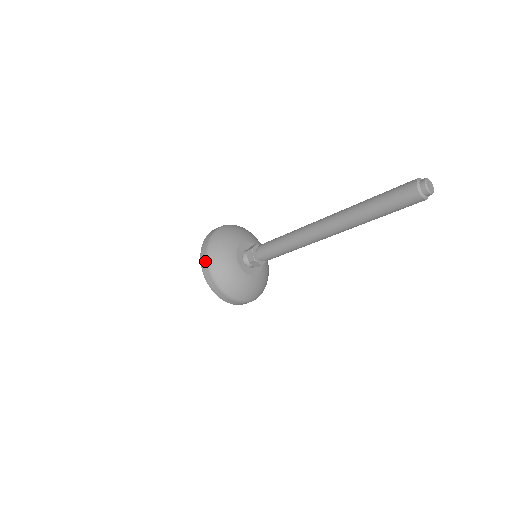
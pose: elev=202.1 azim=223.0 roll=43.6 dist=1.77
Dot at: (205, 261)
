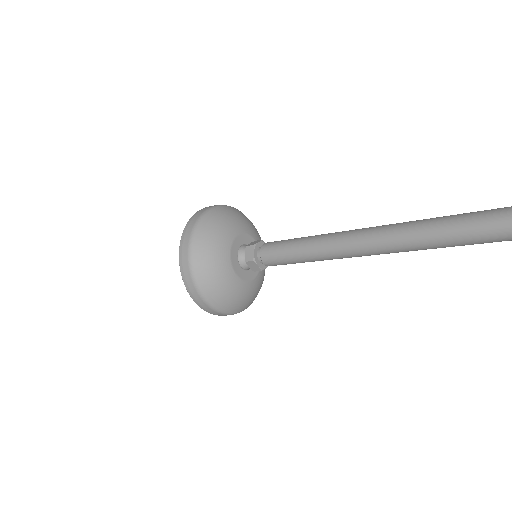
Dot at: (202, 303)
